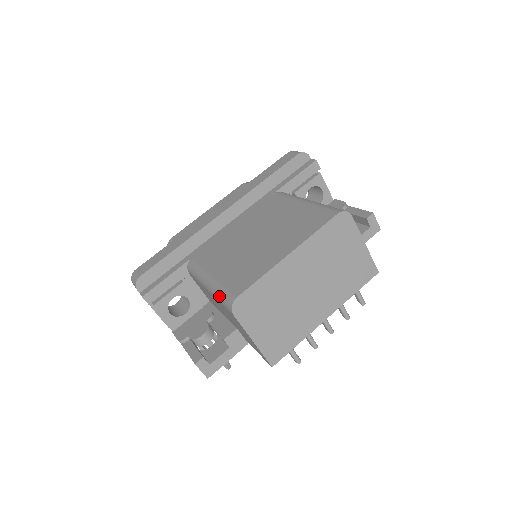
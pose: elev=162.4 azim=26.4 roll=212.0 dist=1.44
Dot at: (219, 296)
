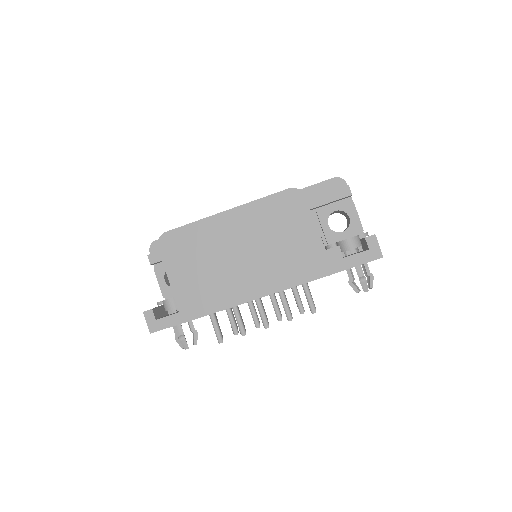
Dot at: occluded
